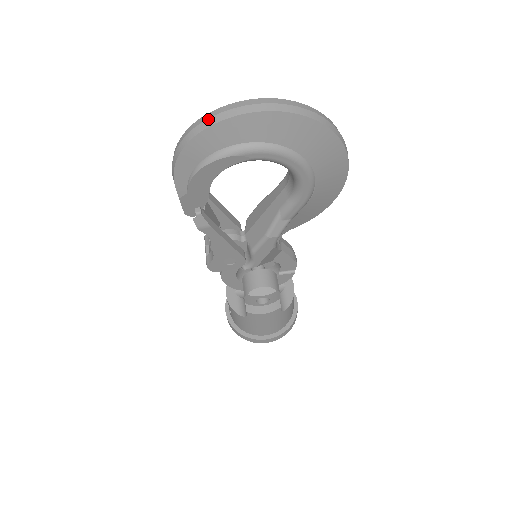
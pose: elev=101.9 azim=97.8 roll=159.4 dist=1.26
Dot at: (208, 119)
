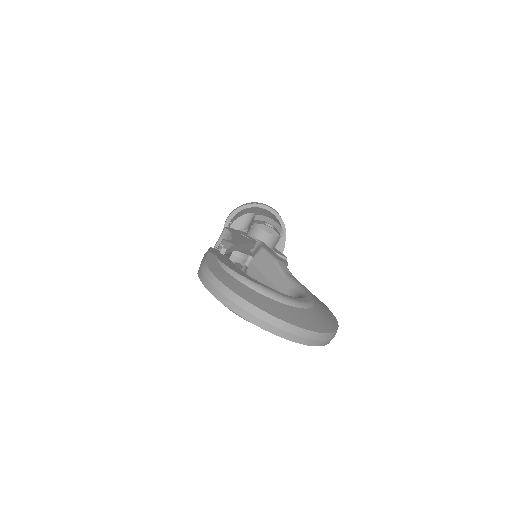
Dot at: (234, 304)
